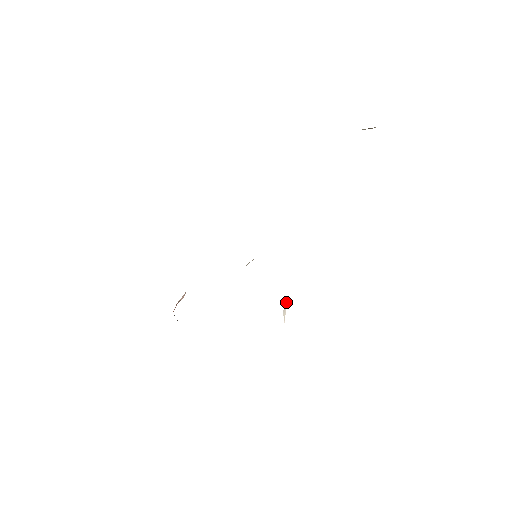
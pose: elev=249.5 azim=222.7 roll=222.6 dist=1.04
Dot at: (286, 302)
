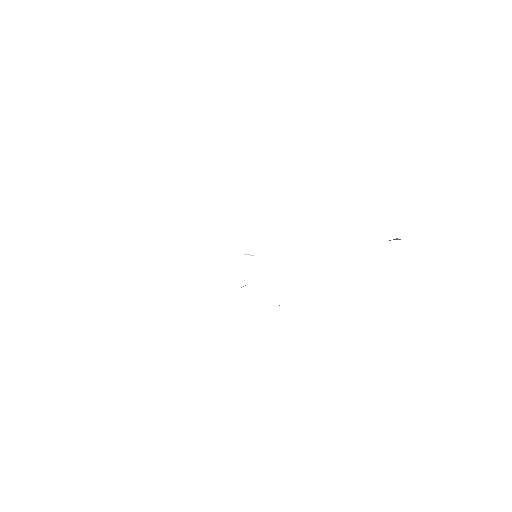
Dot at: occluded
